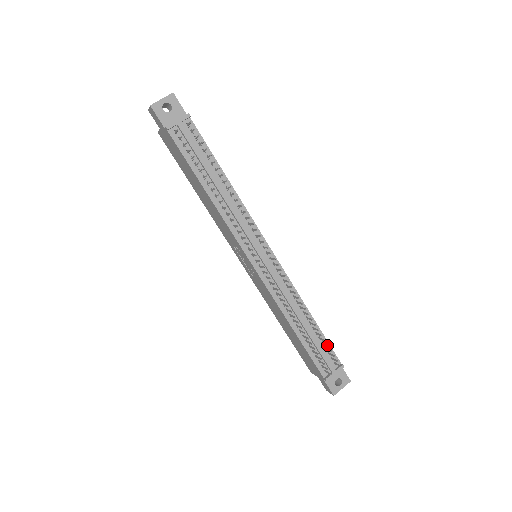
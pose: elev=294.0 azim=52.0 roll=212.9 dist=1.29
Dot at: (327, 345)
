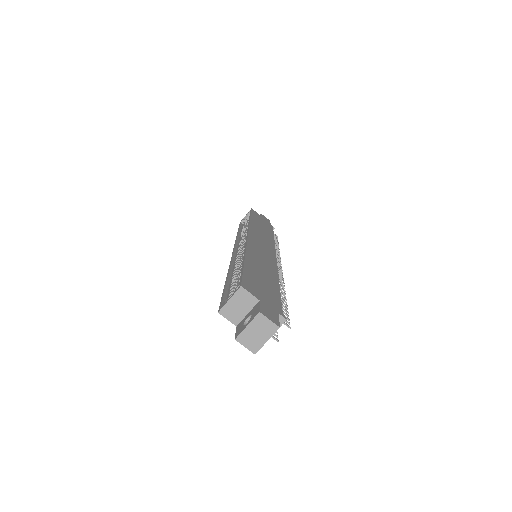
Dot at: (277, 241)
